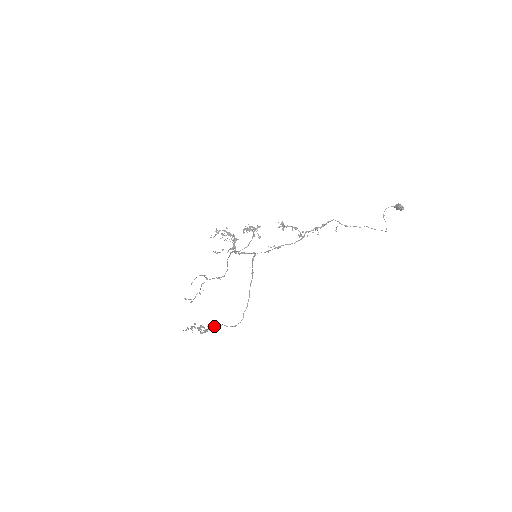
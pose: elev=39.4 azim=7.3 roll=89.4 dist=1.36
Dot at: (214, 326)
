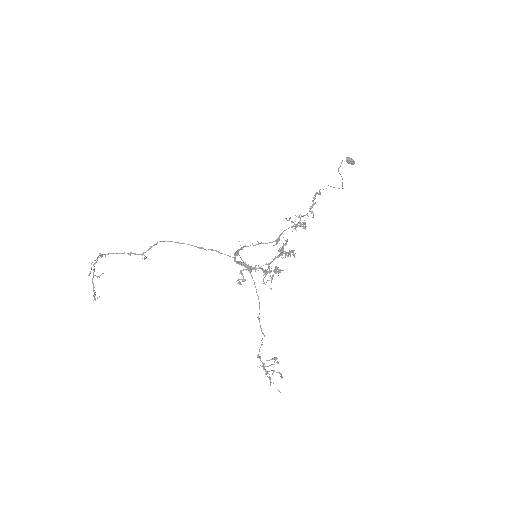
Dot at: occluded
